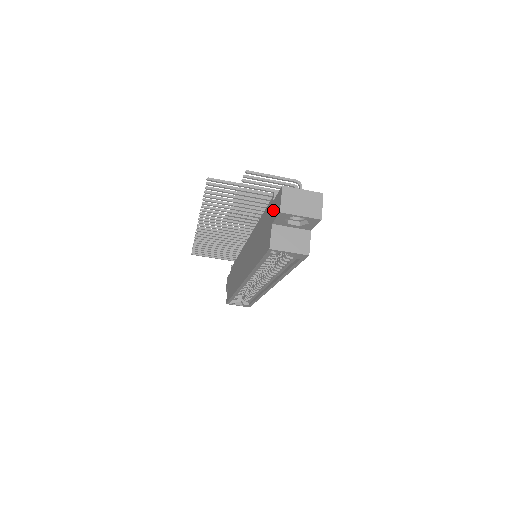
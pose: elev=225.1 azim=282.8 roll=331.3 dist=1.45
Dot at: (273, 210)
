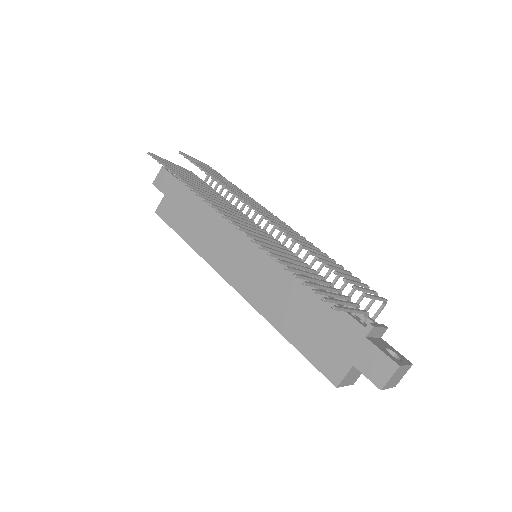
Dot at: (363, 354)
